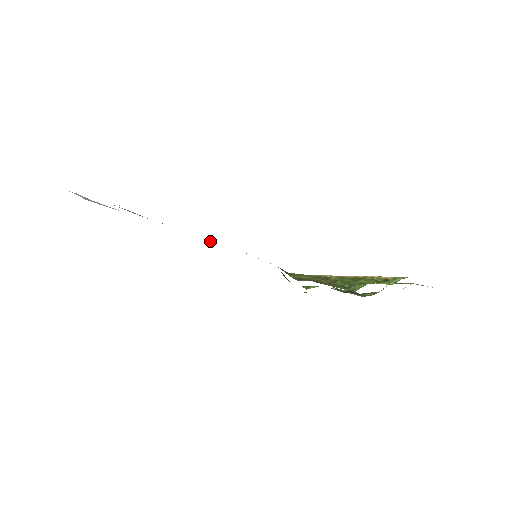
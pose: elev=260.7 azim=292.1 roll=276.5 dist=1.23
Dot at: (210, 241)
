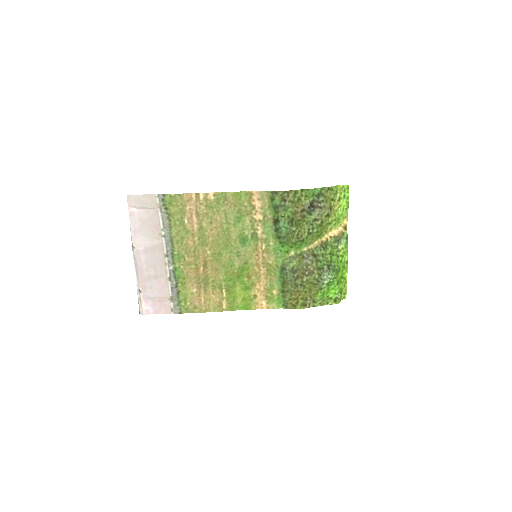
Dot at: (222, 291)
